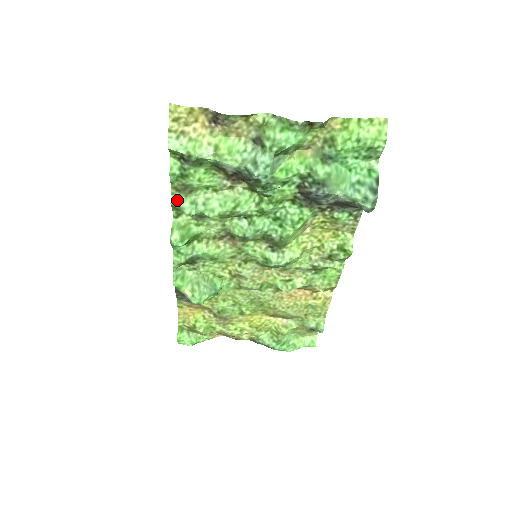
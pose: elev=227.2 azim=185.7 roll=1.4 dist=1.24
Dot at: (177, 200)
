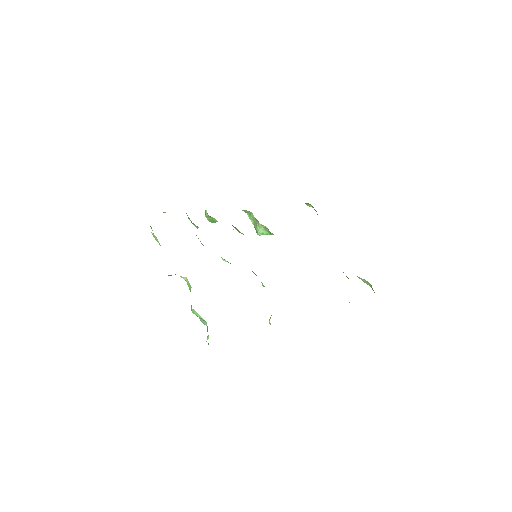
Dot at: occluded
